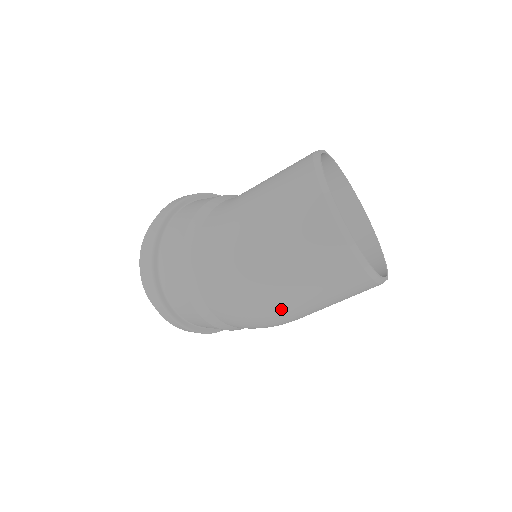
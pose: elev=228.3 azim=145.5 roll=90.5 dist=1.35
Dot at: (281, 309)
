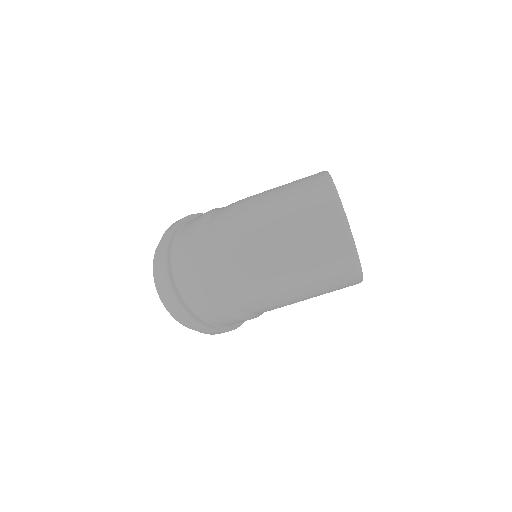
Dot at: (267, 252)
